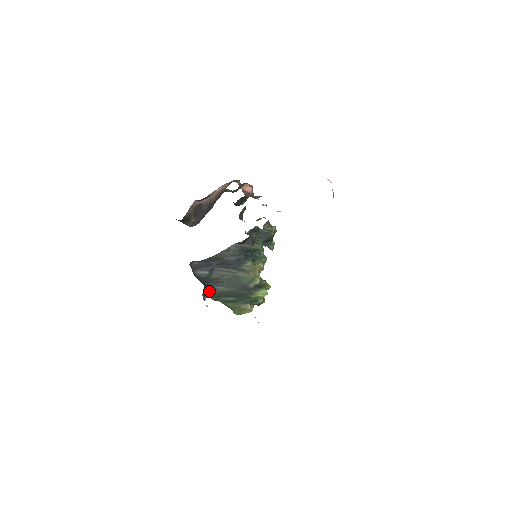
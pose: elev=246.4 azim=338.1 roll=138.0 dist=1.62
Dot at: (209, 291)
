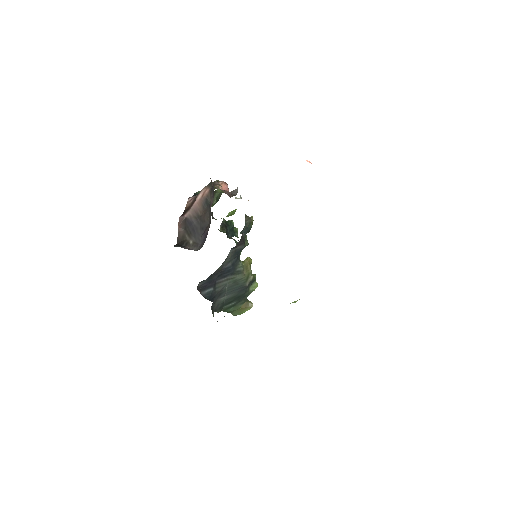
Dot at: (214, 306)
